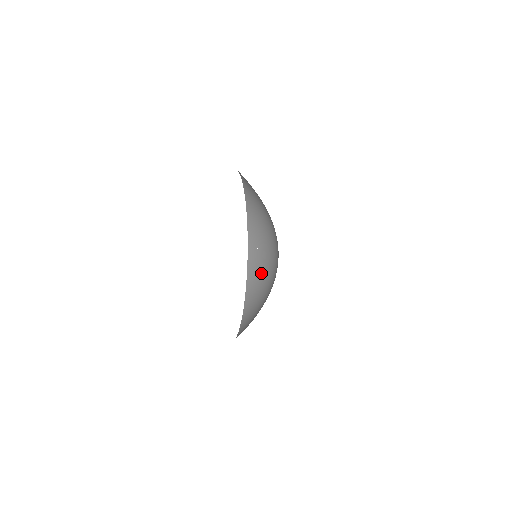
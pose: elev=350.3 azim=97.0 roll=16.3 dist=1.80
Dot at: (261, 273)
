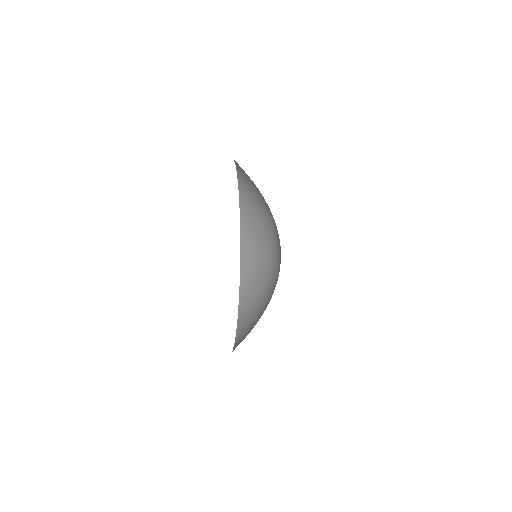
Dot at: (257, 282)
